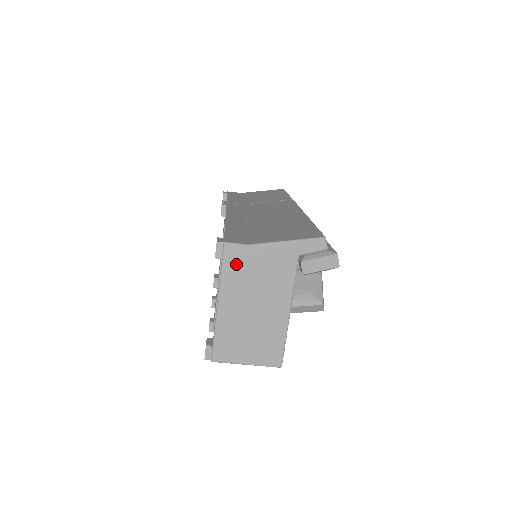
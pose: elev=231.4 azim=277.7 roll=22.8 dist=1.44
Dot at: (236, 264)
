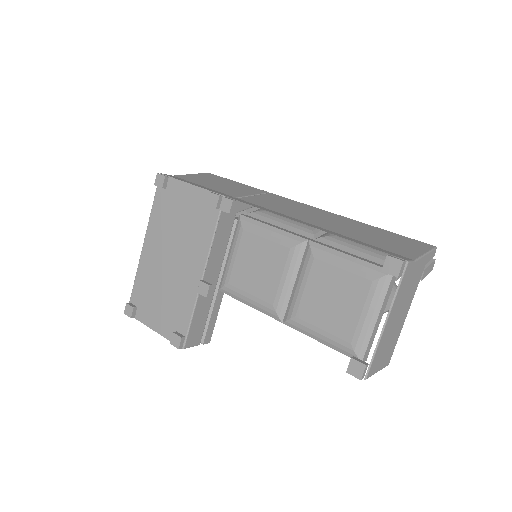
Dot at: (405, 280)
